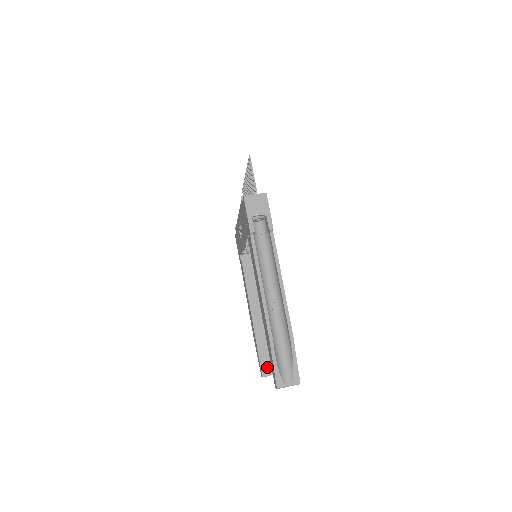
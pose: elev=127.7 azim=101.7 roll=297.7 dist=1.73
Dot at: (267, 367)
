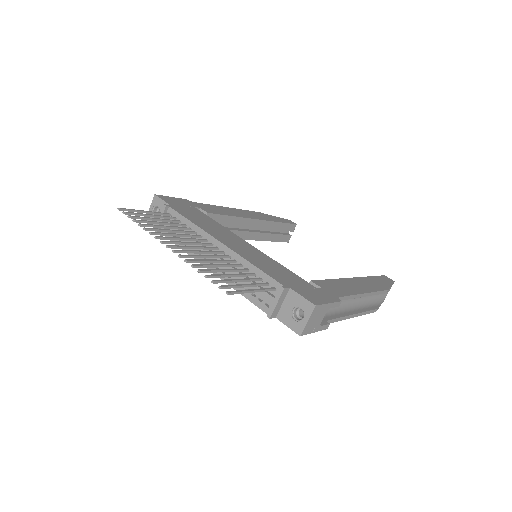
Dot at: (287, 236)
